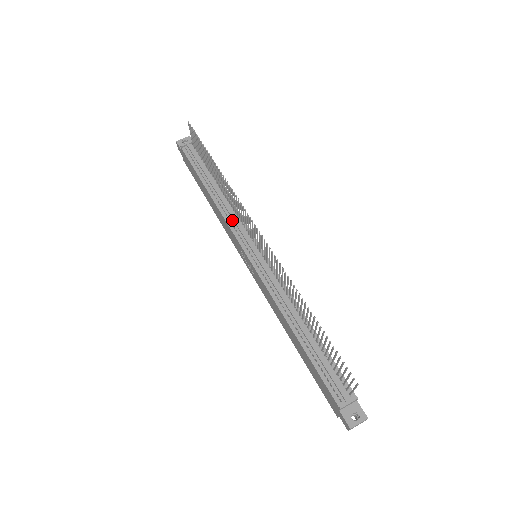
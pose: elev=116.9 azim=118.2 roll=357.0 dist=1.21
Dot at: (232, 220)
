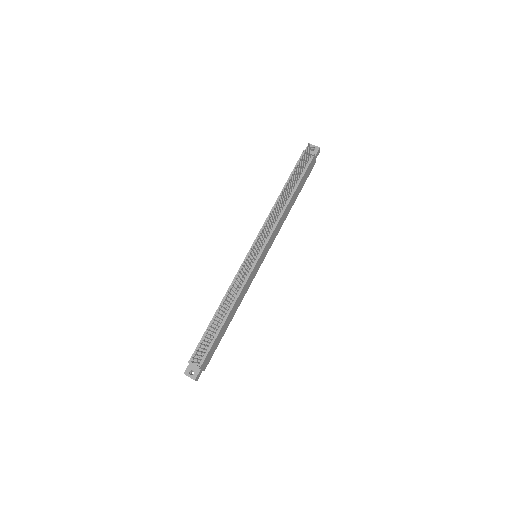
Dot at: (268, 224)
